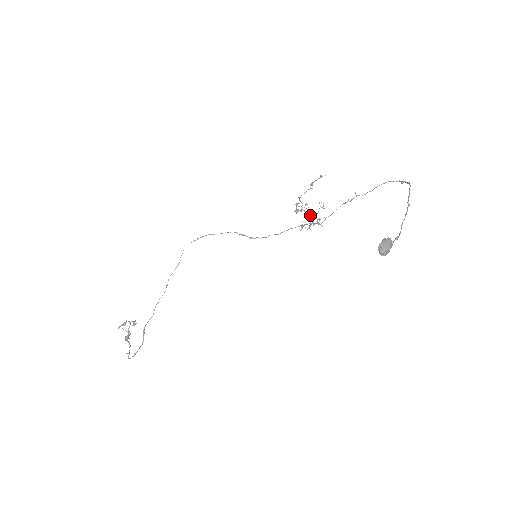
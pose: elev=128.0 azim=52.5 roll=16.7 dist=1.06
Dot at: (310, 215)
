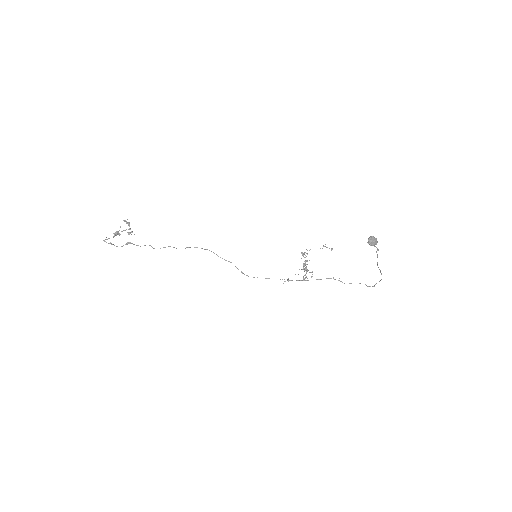
Dot at: occluded
